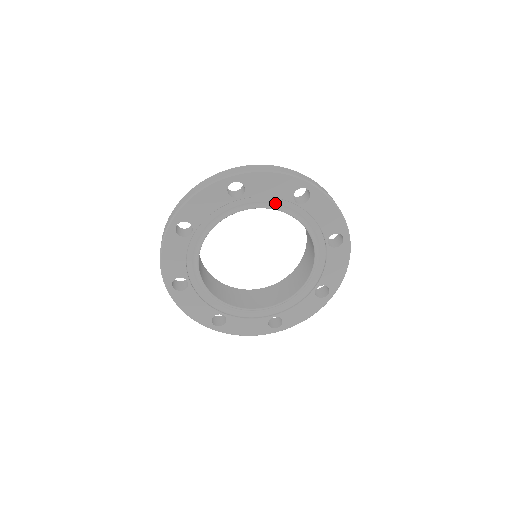
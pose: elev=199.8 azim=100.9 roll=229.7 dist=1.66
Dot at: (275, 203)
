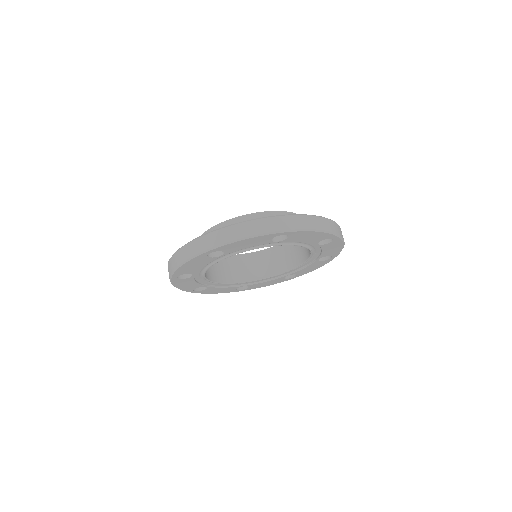
Dot at: (302, 242)
